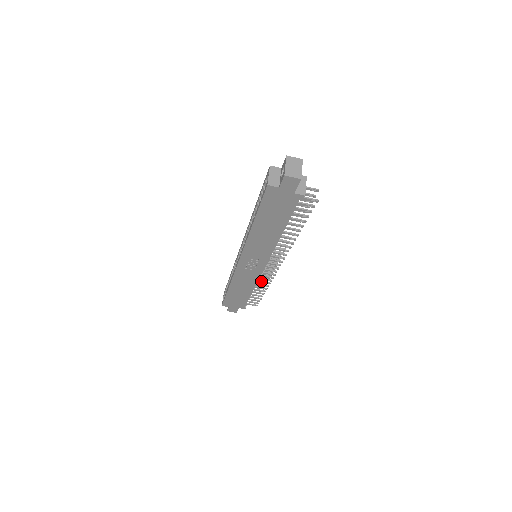
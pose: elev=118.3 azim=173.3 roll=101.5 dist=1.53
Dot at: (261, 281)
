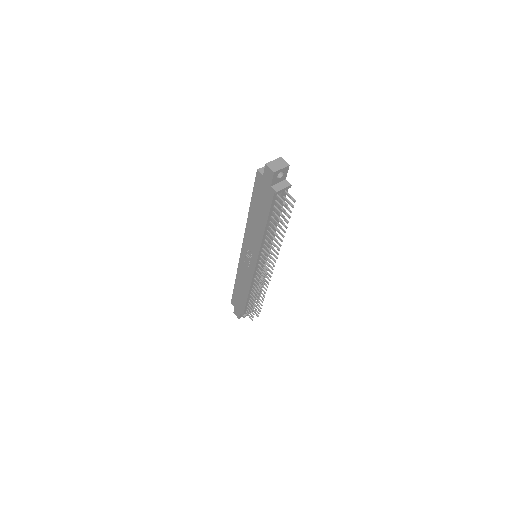
Dot at: (255, 287)
